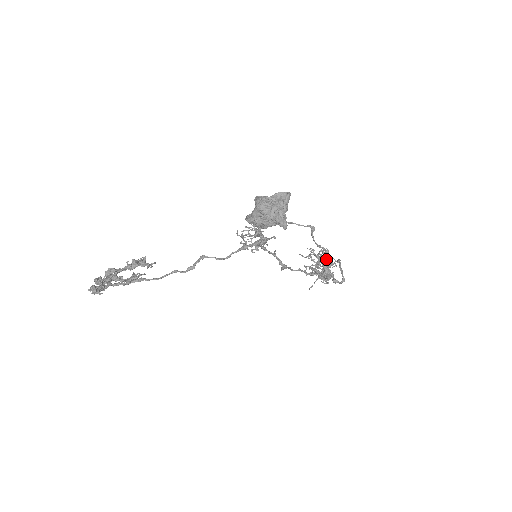
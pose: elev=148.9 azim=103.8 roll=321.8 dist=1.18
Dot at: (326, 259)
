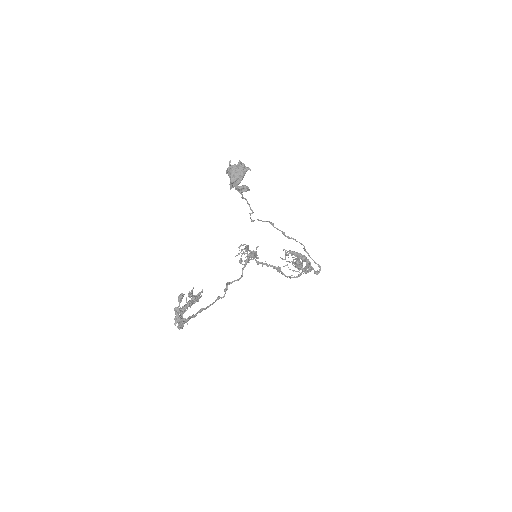
Dot at: (299, 263)
